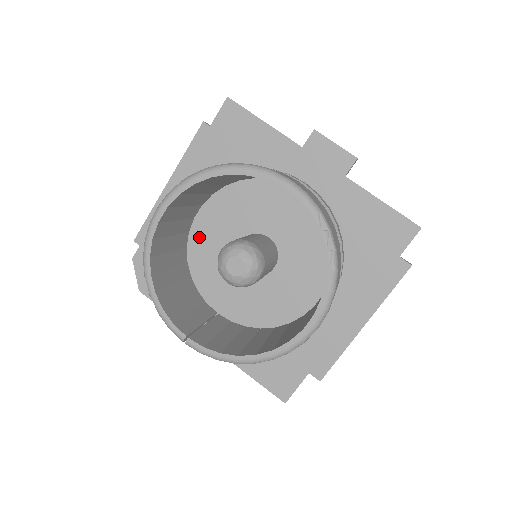
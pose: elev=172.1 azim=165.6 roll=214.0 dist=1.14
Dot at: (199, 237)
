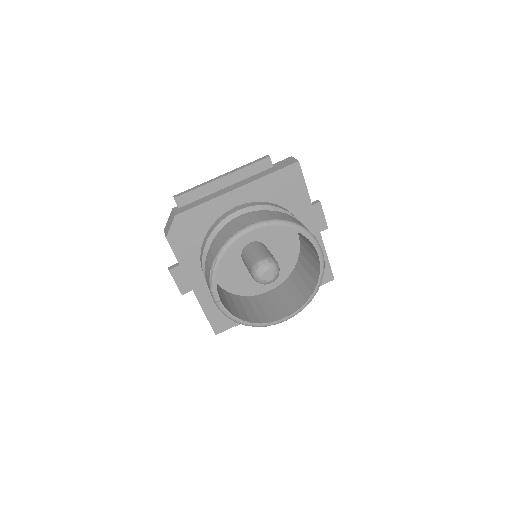
Dot at: occluded
